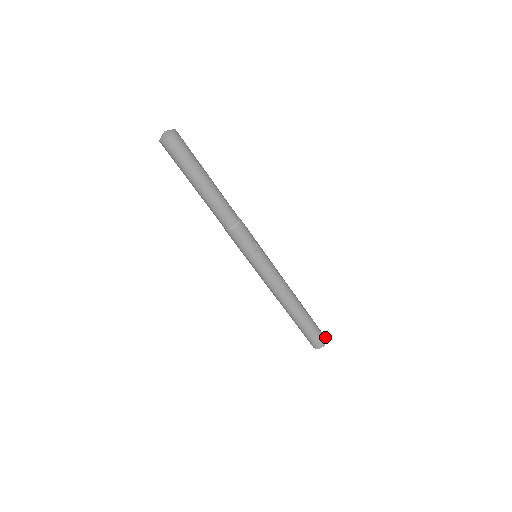
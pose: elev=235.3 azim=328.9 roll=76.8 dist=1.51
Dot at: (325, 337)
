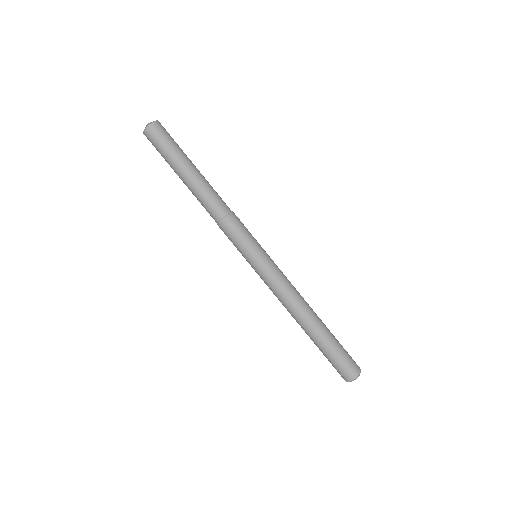
Dot at: occluded
